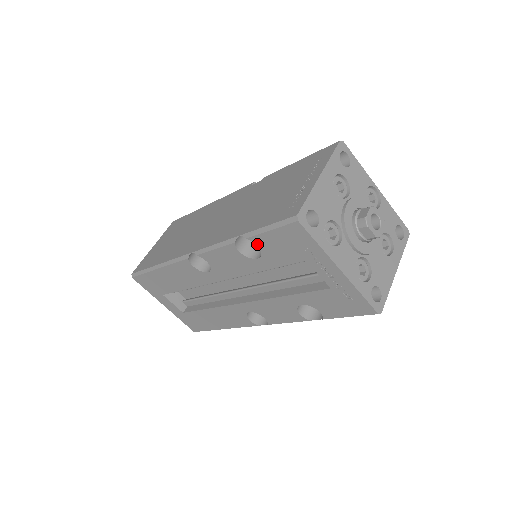
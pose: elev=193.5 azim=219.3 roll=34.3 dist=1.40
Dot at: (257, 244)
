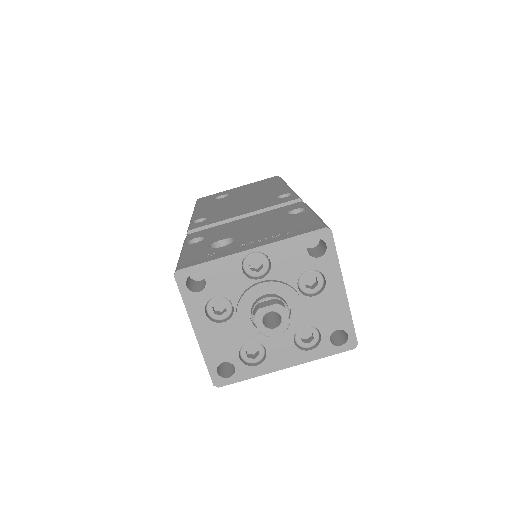
Dot at: occluded
